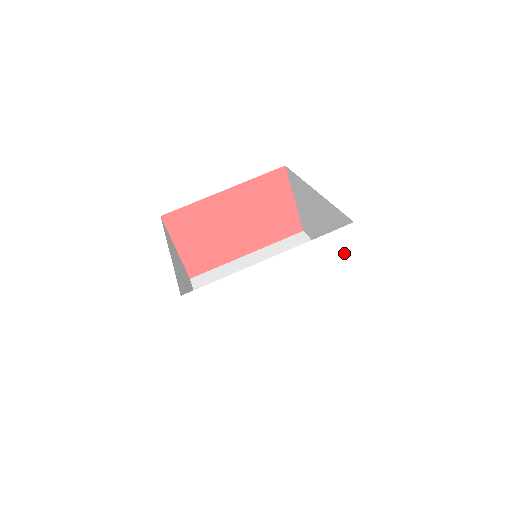
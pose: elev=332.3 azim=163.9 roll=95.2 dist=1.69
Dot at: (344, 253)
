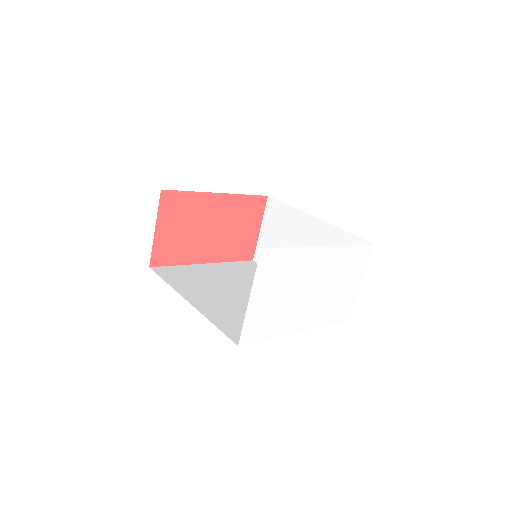
Dot at: (358, 267)
